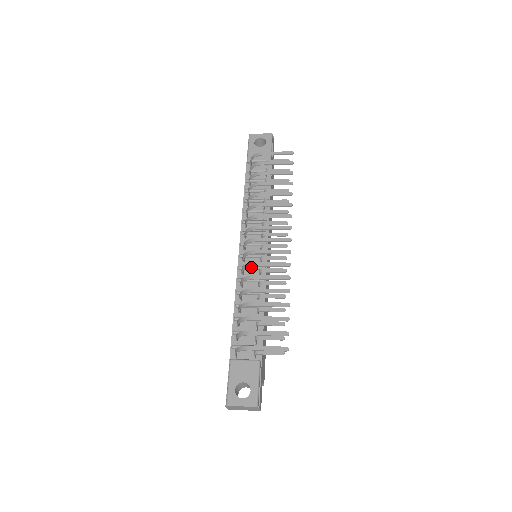
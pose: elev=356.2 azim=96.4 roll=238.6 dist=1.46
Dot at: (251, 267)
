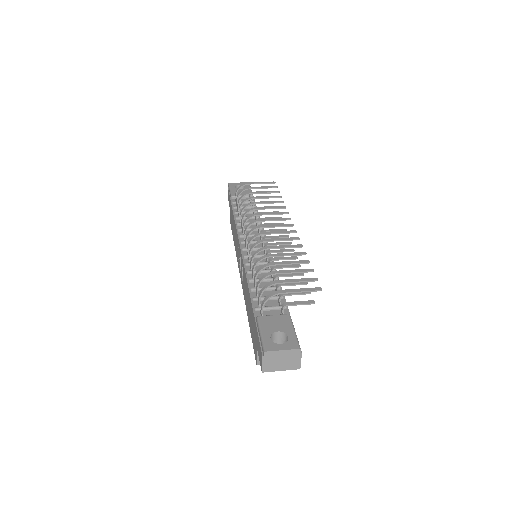
Dot at: (257, 254)
